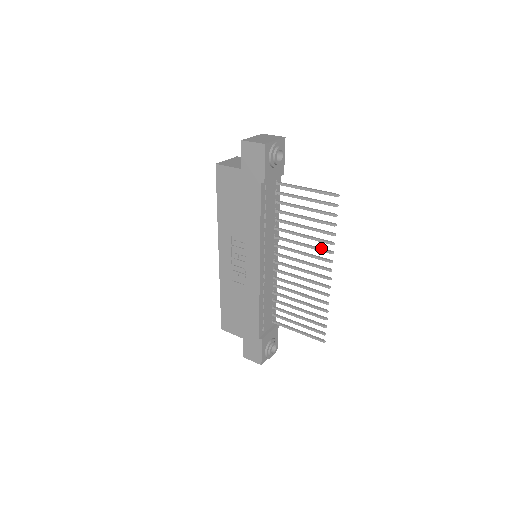
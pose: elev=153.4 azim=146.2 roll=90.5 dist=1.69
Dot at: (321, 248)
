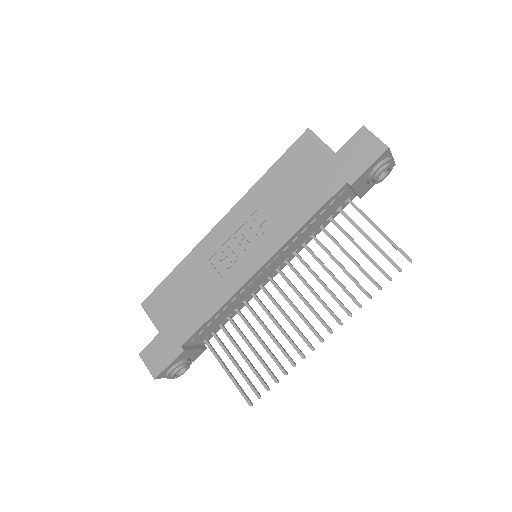
Dot at: occluded
